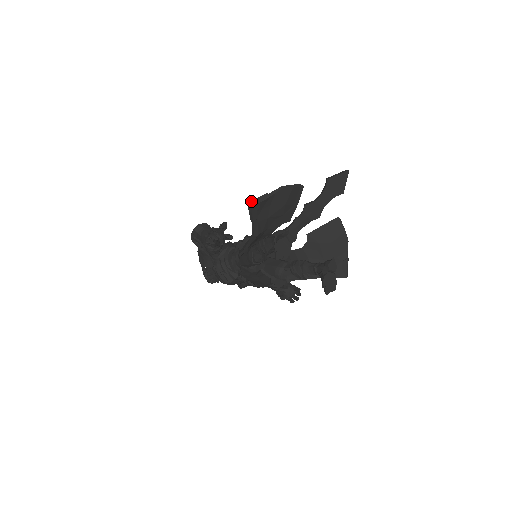
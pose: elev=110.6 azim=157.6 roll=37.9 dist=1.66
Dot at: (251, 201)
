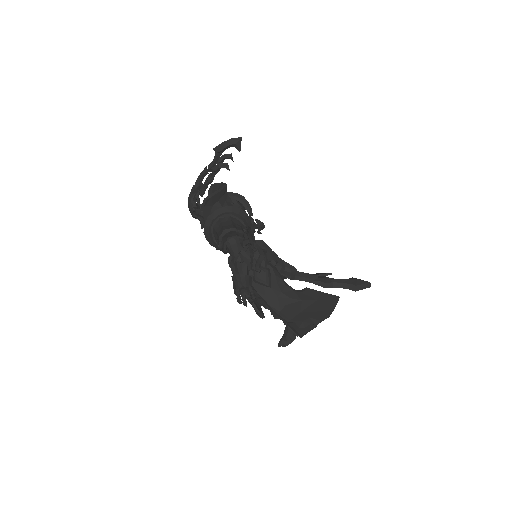
Dot at: occluded
